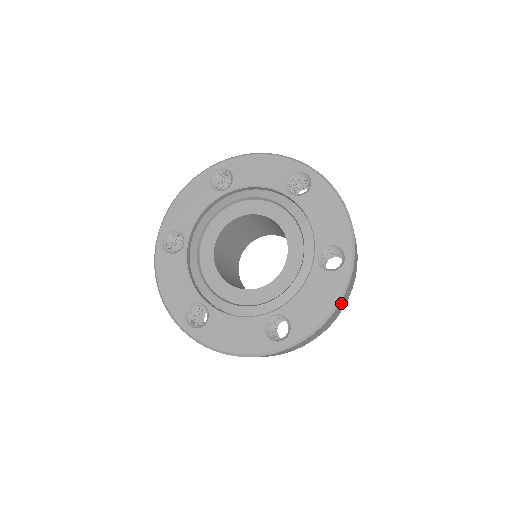
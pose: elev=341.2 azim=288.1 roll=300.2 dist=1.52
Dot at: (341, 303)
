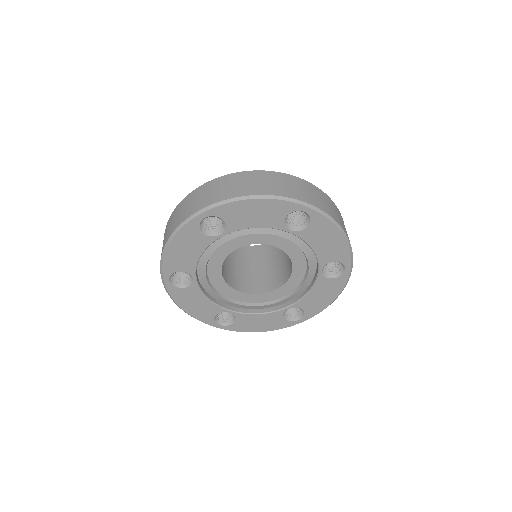
Dot at: occluded
